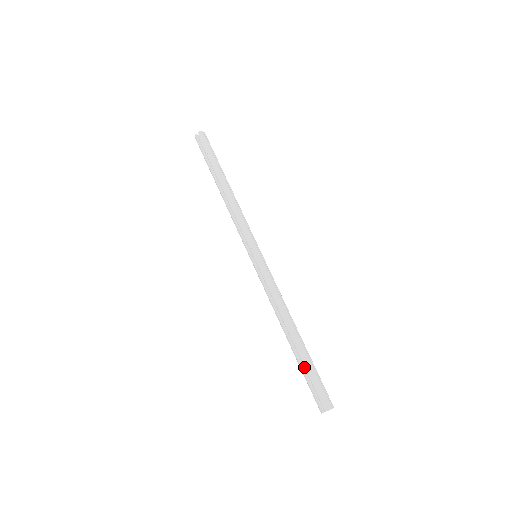
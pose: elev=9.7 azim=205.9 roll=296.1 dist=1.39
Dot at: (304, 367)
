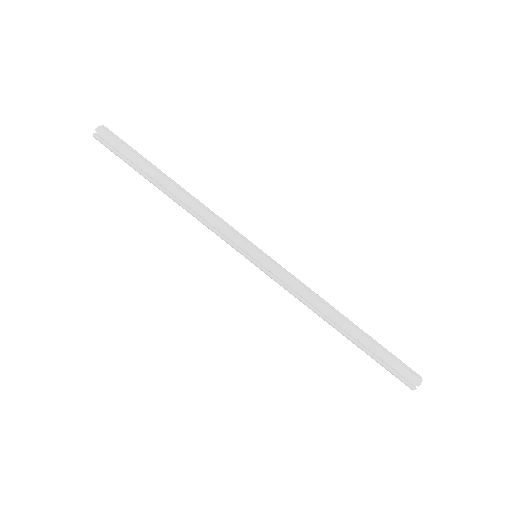
Dot at: (379, 346)
